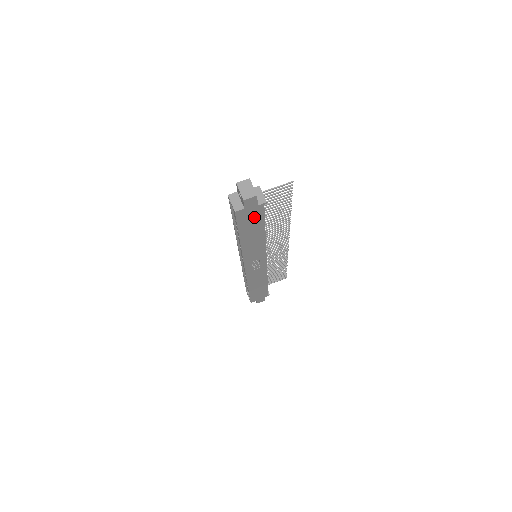
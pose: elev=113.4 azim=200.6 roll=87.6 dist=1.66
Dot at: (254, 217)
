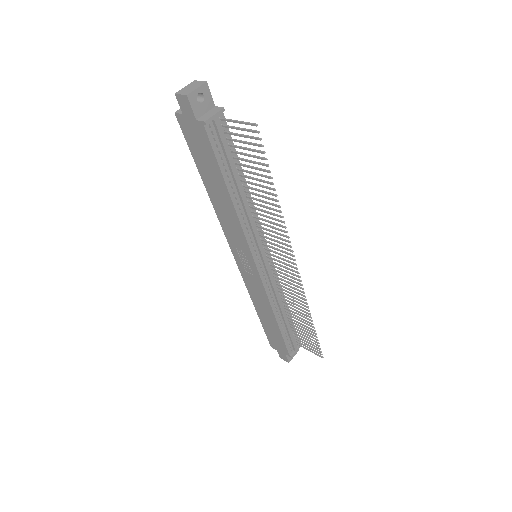
Dot at: (203, 145)
